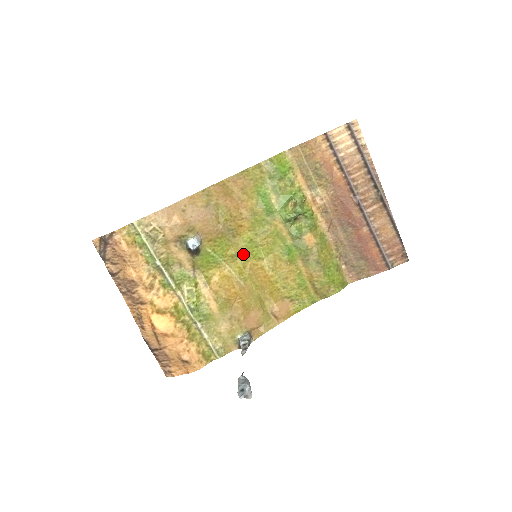
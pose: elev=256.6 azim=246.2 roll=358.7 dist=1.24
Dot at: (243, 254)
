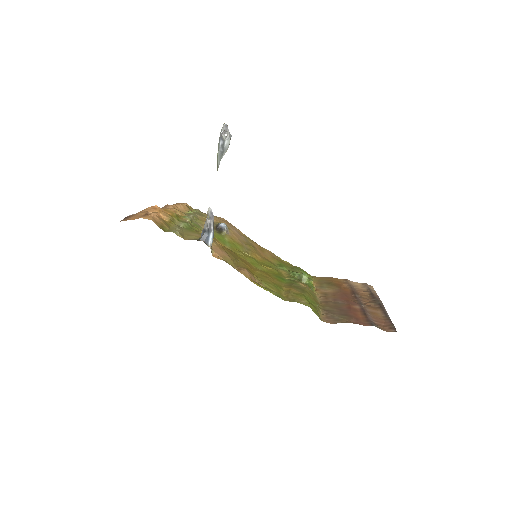
Dot at: (245, 257)
